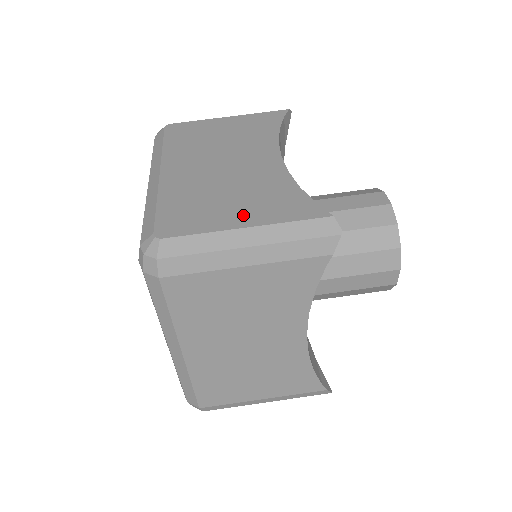
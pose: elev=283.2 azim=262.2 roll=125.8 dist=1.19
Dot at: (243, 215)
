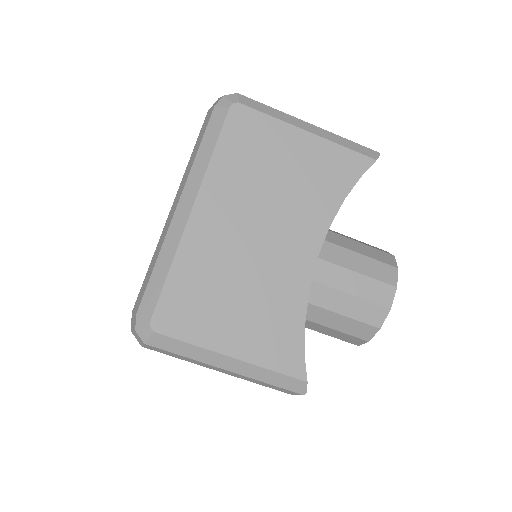
Dot at: (237, 338)
